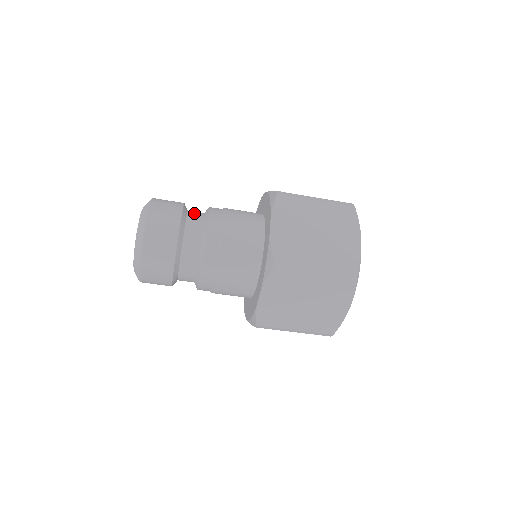
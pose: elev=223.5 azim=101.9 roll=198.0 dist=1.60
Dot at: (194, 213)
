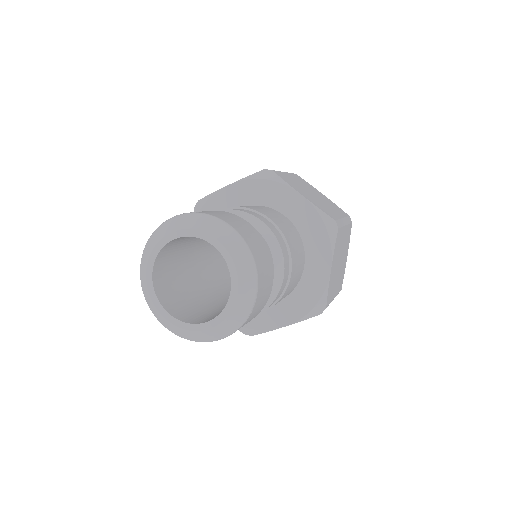
Dot at: occluded
